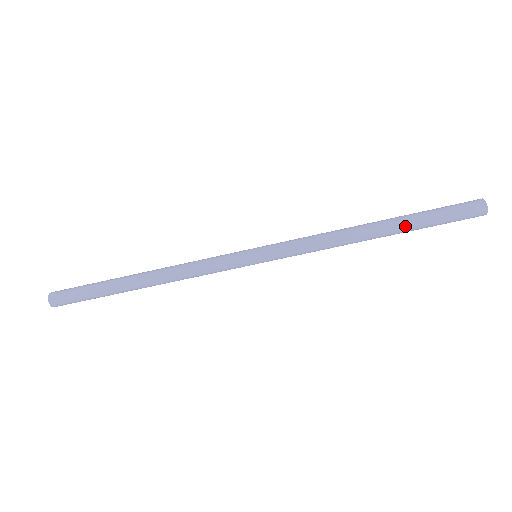
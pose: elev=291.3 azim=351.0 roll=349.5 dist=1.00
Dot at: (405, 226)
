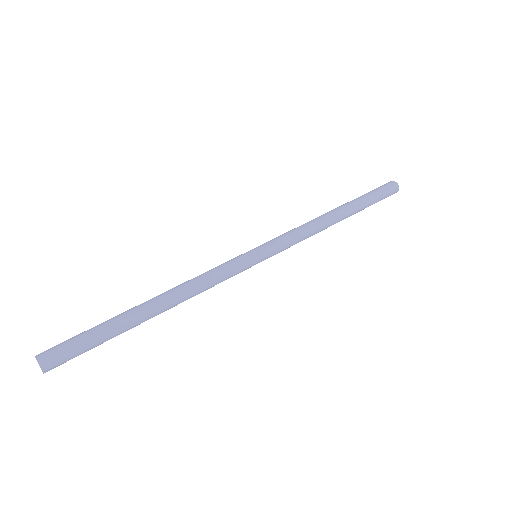
Dot at: (358, 208)
